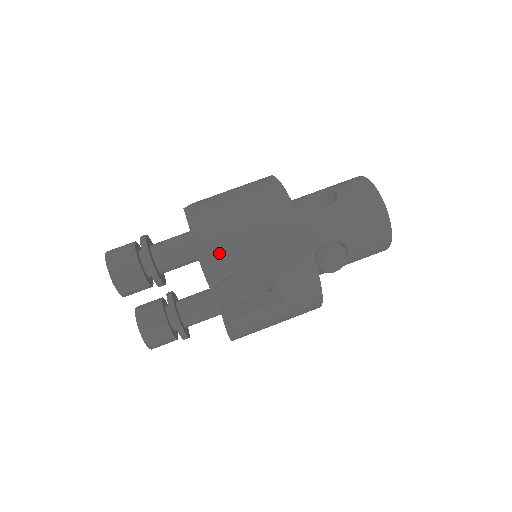
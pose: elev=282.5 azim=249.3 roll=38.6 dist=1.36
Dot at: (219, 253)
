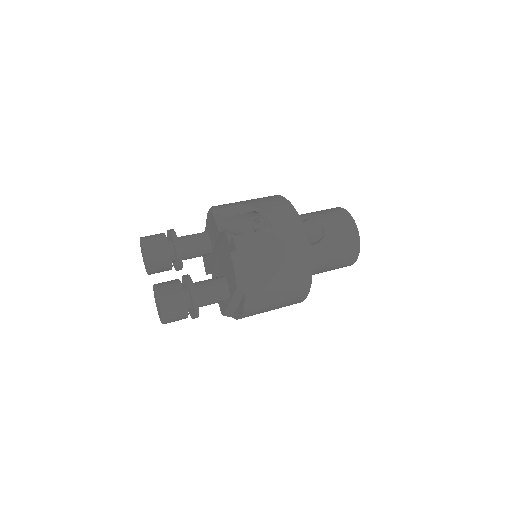
Dot at: (223, 205)
